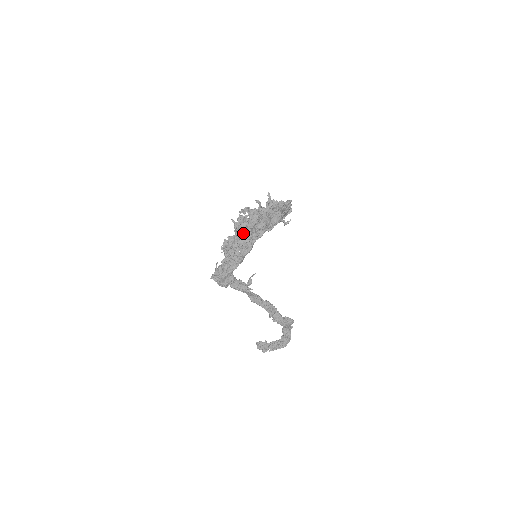
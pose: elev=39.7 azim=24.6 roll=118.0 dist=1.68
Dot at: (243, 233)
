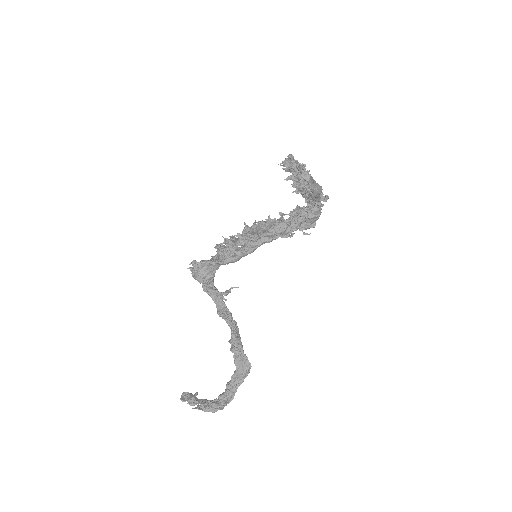
Dot at: (290, 163)
